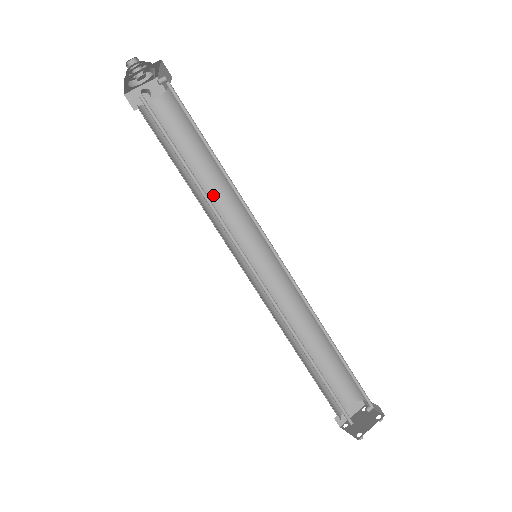
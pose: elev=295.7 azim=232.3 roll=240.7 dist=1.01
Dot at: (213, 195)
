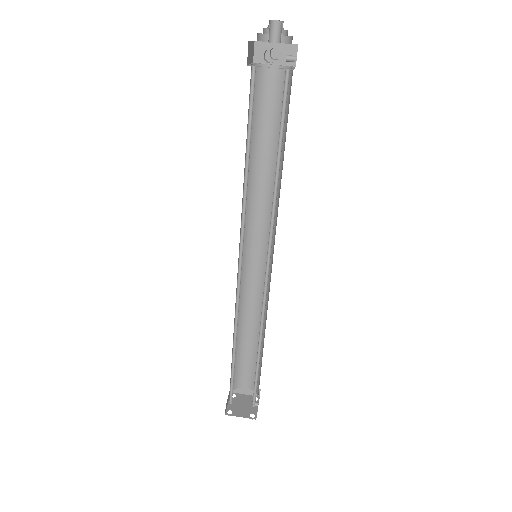
Dot at: (265, 183)
